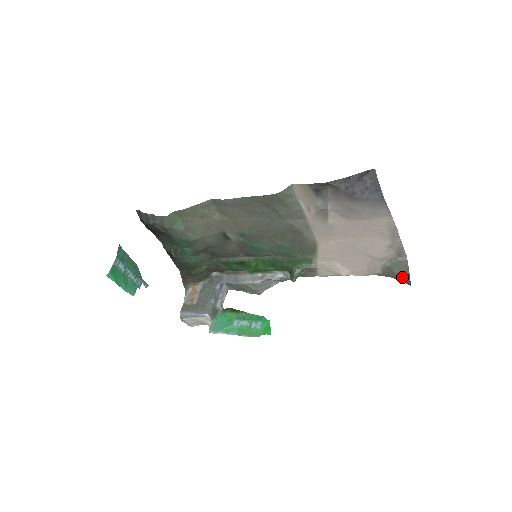
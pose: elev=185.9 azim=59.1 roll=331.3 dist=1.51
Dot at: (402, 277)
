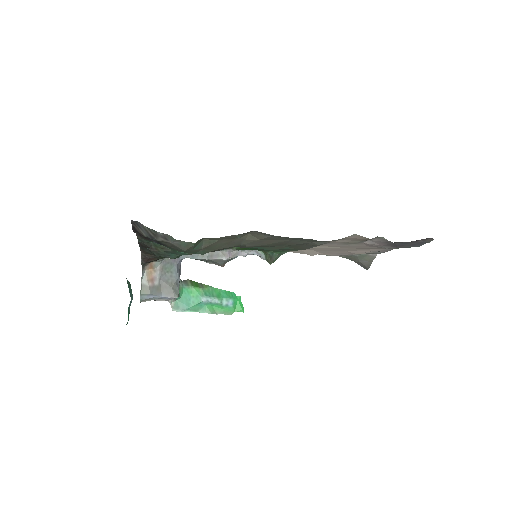
Dot at: (363, 264)
